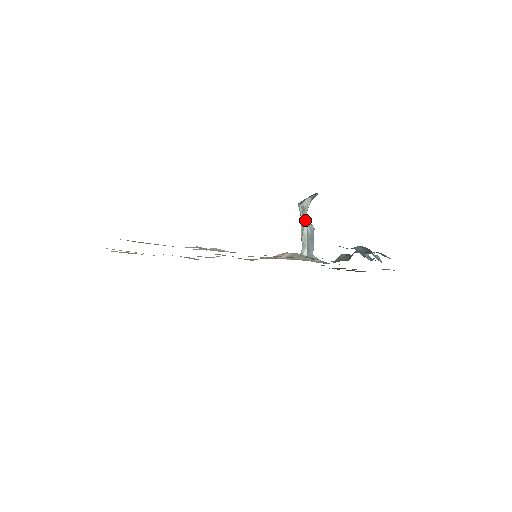
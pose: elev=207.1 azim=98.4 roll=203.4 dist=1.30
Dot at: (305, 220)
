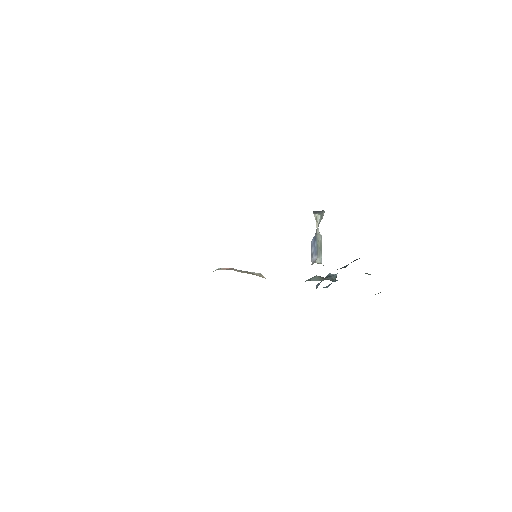
Dot at: (318, 231)
